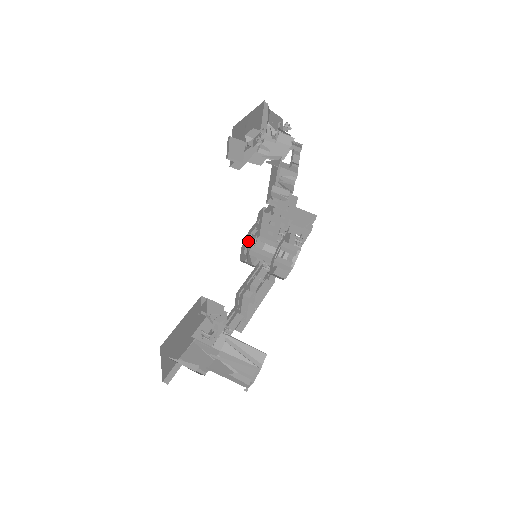
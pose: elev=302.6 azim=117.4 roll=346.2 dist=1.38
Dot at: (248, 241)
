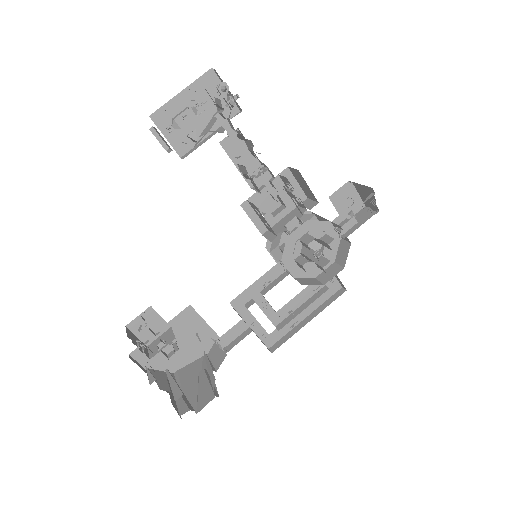
Dot at: (277, 238)
